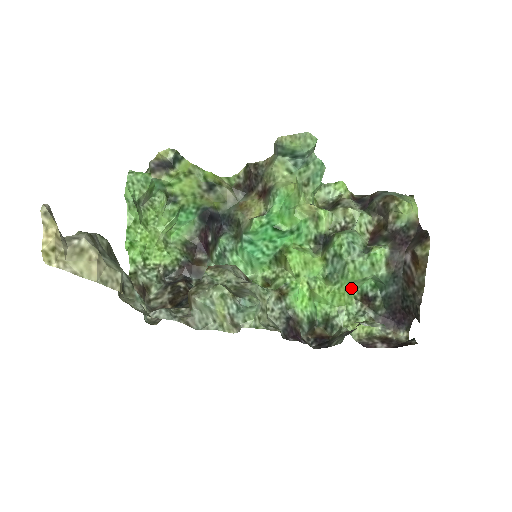
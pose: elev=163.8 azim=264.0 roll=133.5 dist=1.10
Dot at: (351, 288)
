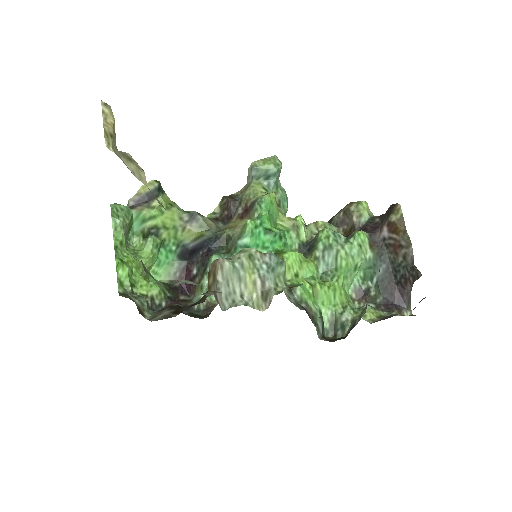
Dot at: (346, 283)
